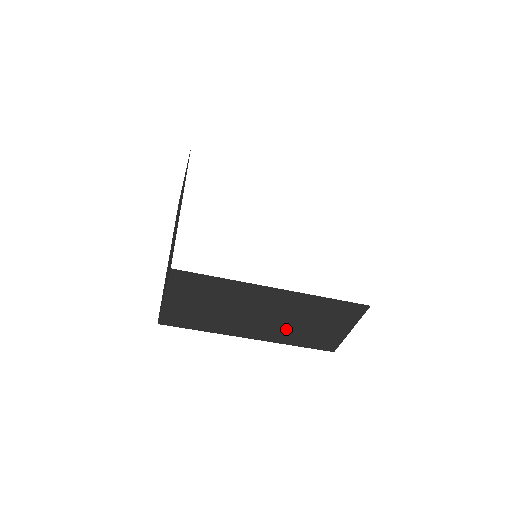
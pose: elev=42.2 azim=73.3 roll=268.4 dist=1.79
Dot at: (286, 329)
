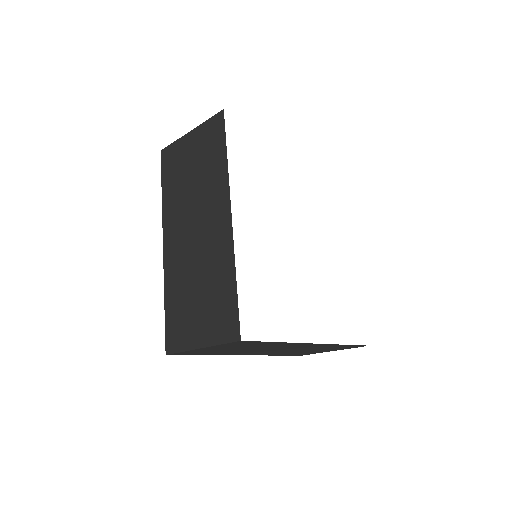
Dot at: (285, 352)
